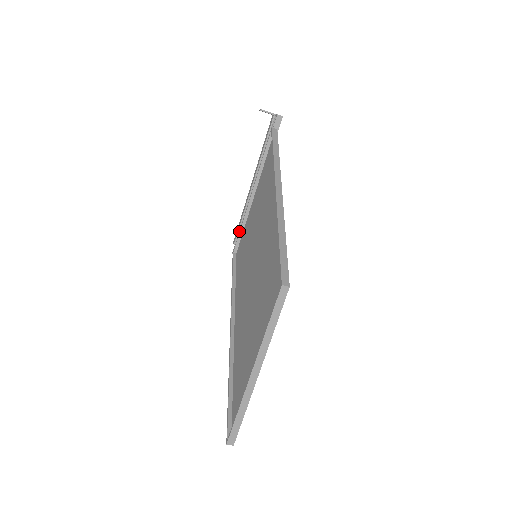
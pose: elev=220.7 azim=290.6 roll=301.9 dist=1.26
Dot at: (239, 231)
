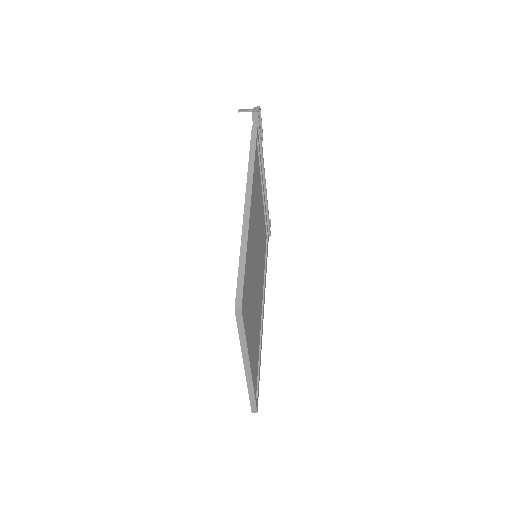
Dot at: occluded
